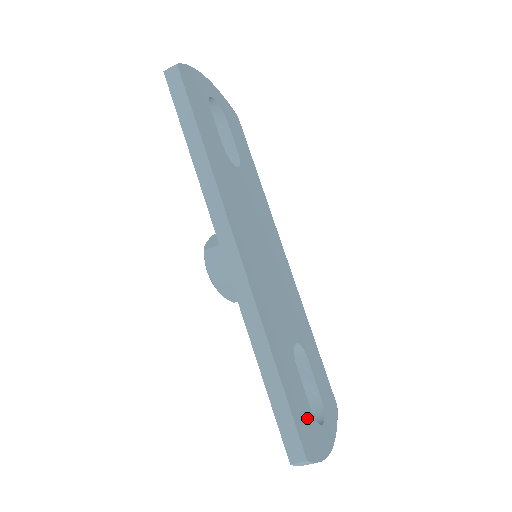
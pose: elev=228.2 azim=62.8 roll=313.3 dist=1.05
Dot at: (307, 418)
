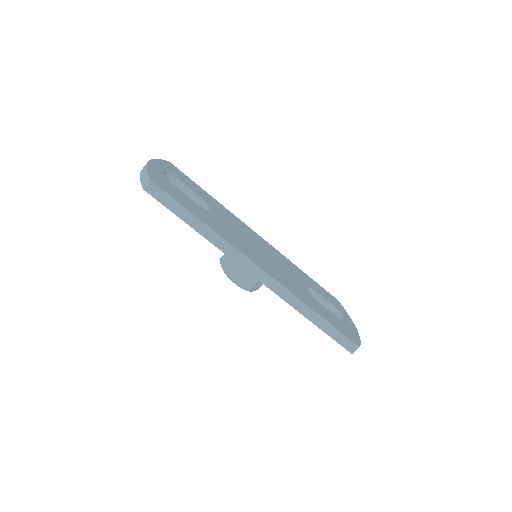
Dot at: (342, 326)
